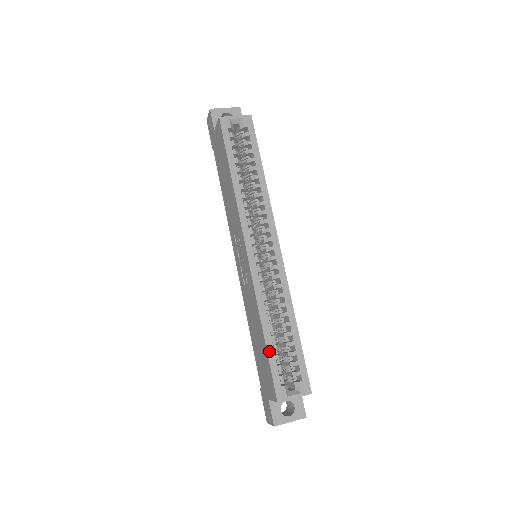
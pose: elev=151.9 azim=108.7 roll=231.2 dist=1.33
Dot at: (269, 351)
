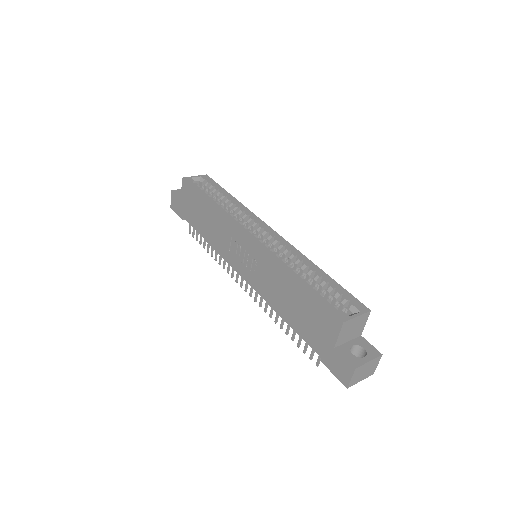
Dot at: (309, 289)
